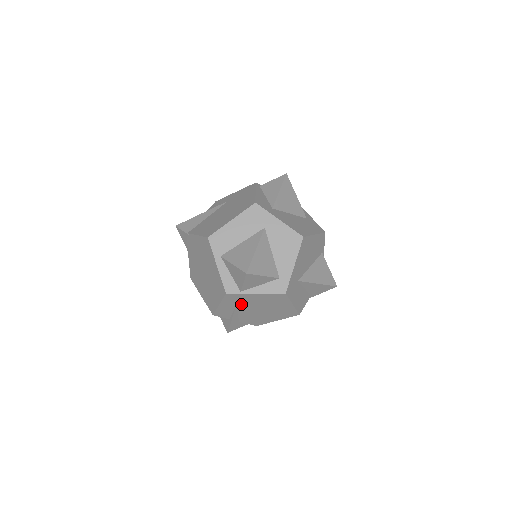
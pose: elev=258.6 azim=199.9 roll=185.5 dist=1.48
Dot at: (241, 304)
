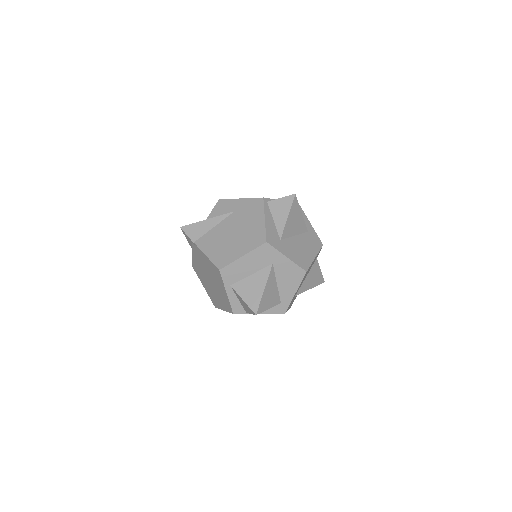
Dot at: occluded
